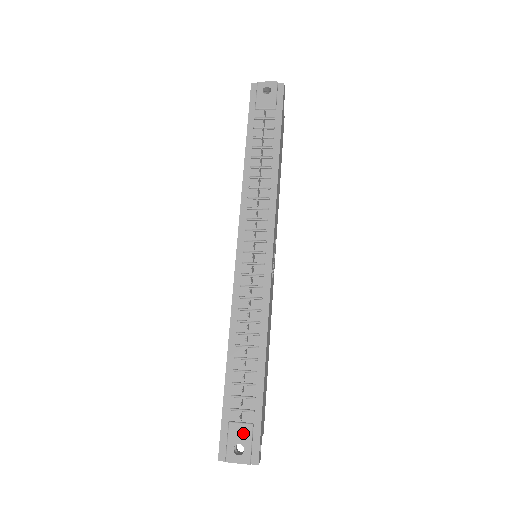
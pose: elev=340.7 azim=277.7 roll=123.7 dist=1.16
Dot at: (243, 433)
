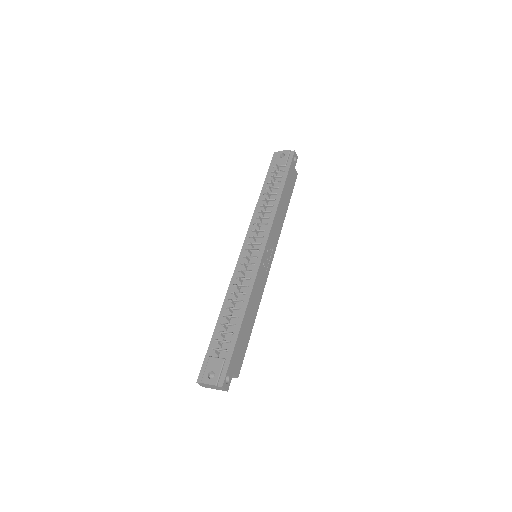
Dot at: (217, 364)
